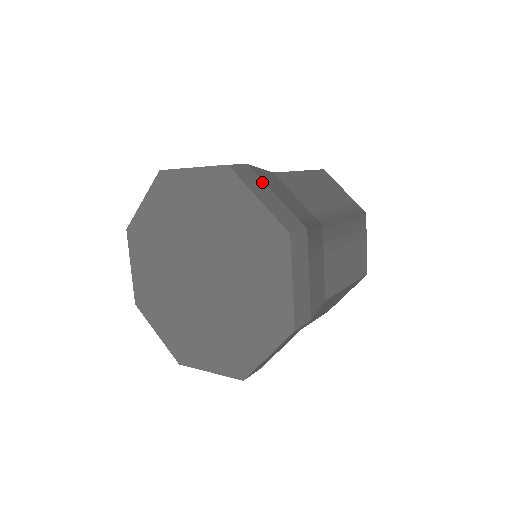
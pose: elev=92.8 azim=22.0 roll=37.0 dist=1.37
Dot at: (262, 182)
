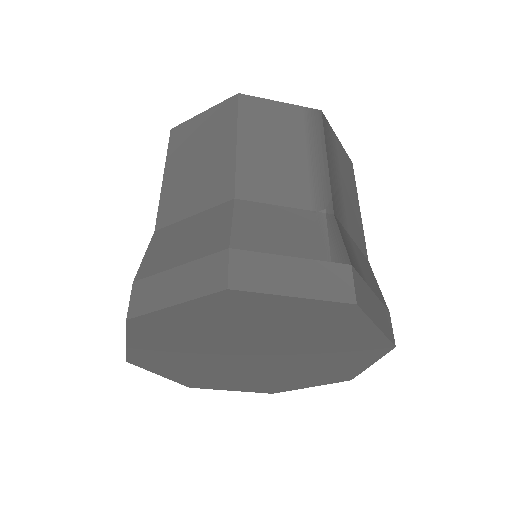
Dot at: (266, 257)
